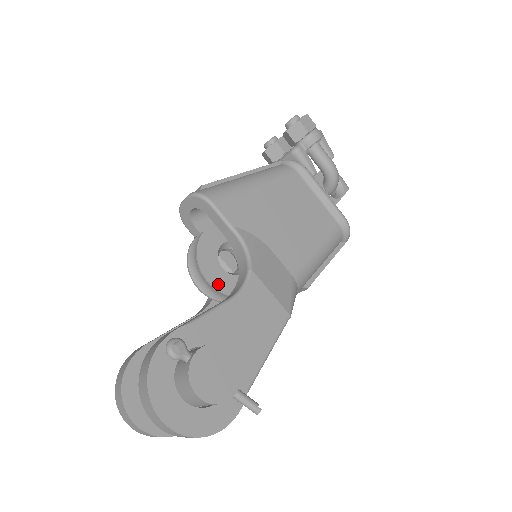
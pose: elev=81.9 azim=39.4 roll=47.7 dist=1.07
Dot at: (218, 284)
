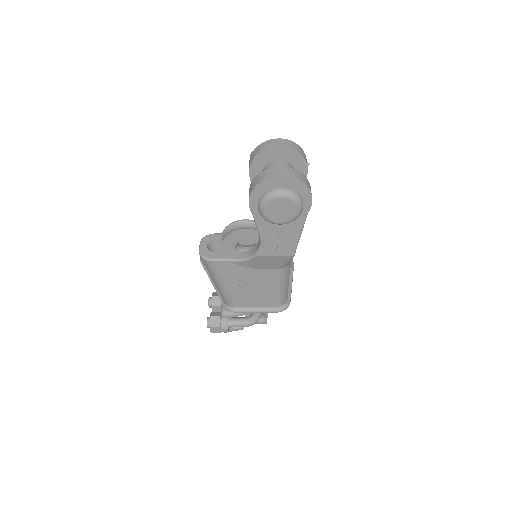
Dot at: (251, 223)
